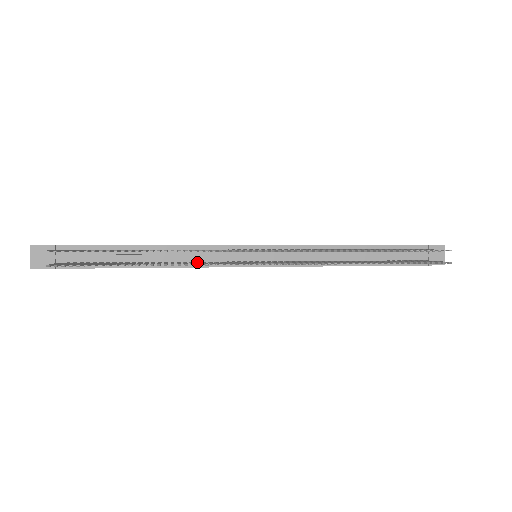
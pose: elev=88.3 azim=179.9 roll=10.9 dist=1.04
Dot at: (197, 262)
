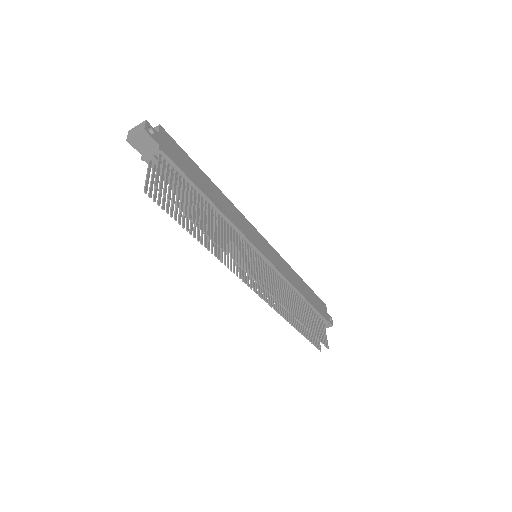
Dot at: occluded
